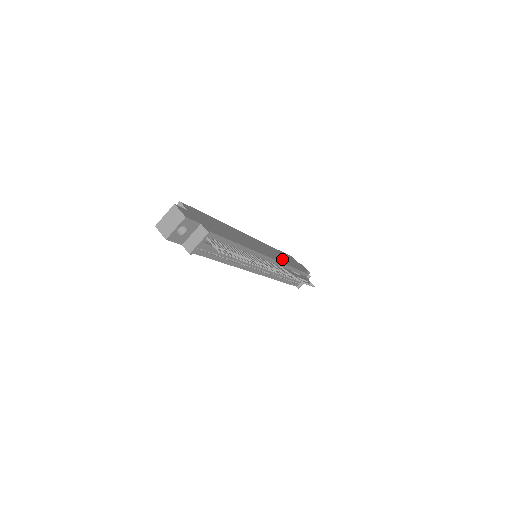
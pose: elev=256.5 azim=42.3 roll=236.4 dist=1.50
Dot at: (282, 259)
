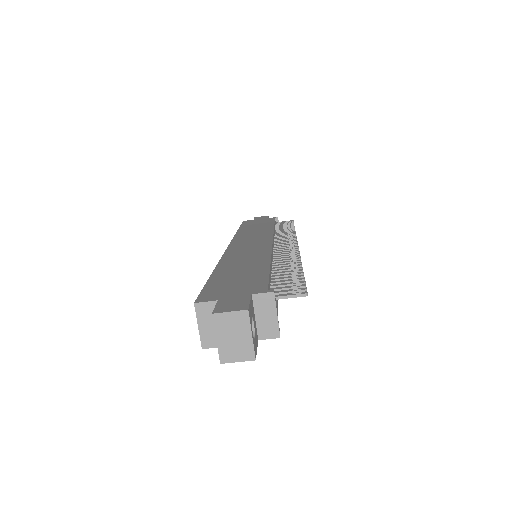
Dot at: (262, 231)
